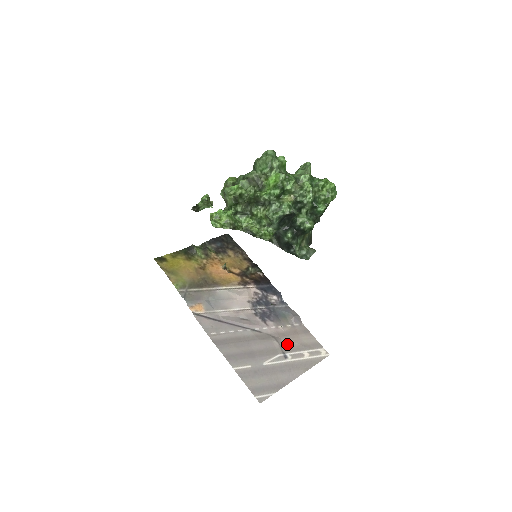
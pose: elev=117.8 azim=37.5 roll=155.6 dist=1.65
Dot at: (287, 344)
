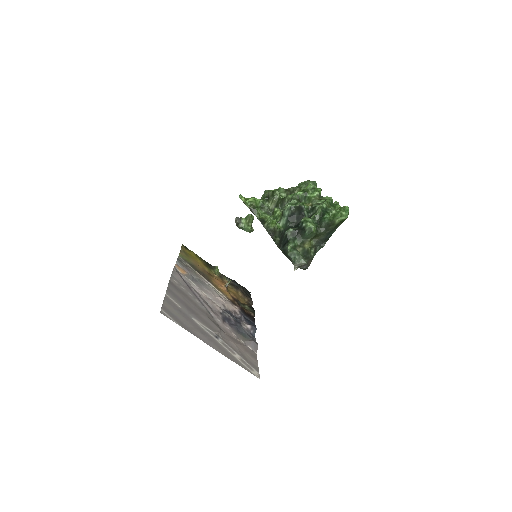
Dot at: (227, 339)
